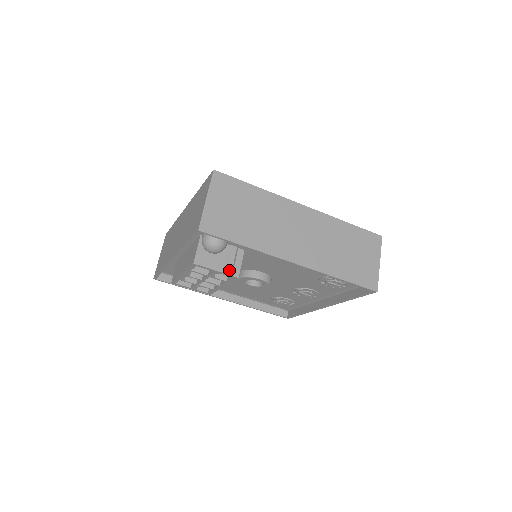
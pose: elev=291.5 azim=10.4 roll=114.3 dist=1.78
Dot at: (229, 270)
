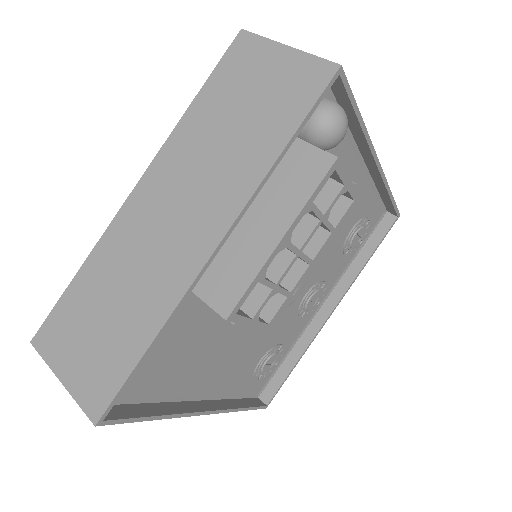
Dot at: occluded
